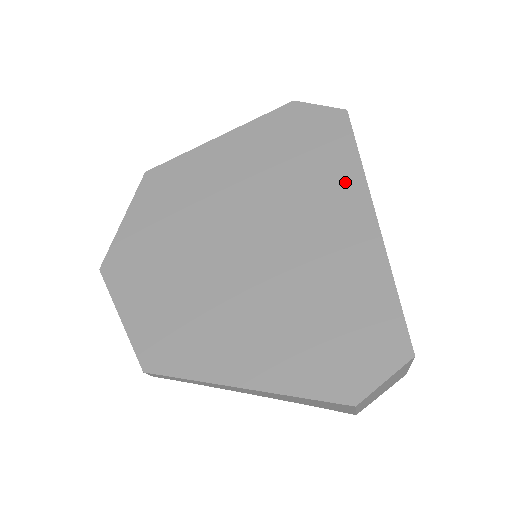
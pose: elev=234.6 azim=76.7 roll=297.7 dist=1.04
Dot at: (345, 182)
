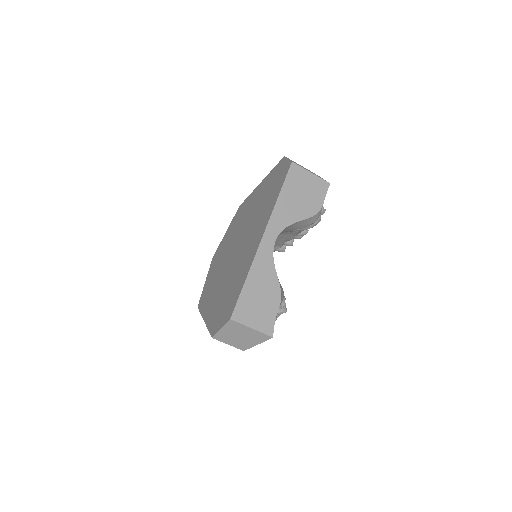
Dot at: (267, 214)
